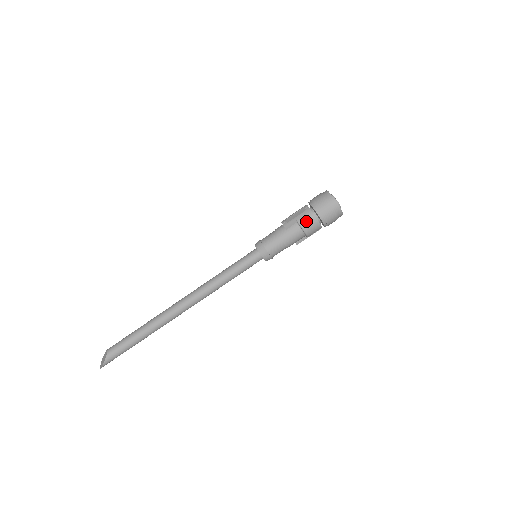
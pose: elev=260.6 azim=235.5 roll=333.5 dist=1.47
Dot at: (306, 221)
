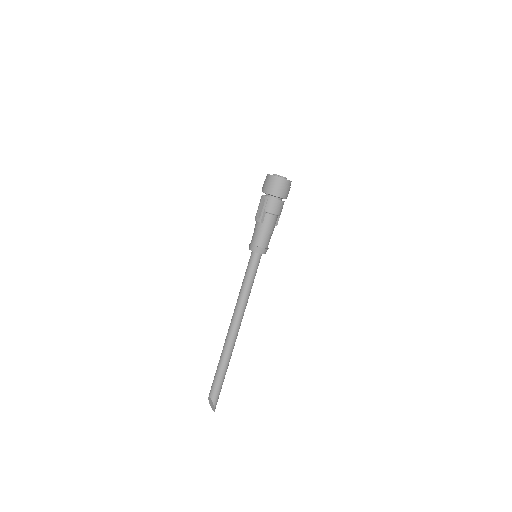
Dot at: (271, 207)
